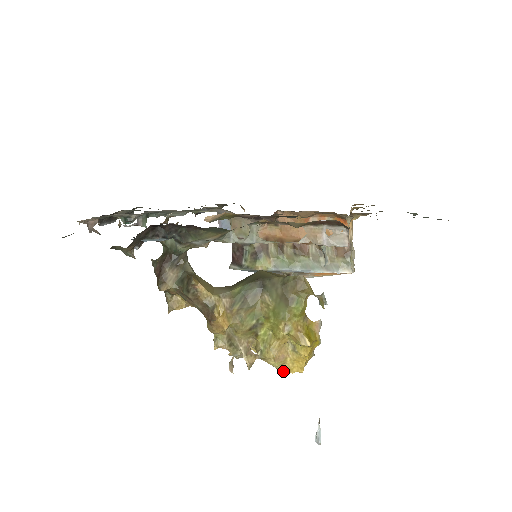
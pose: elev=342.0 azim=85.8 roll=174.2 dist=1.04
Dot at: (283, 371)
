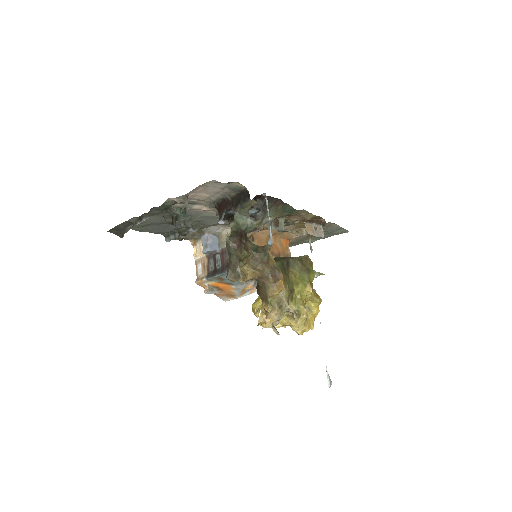
Dot at: (303, 330)
